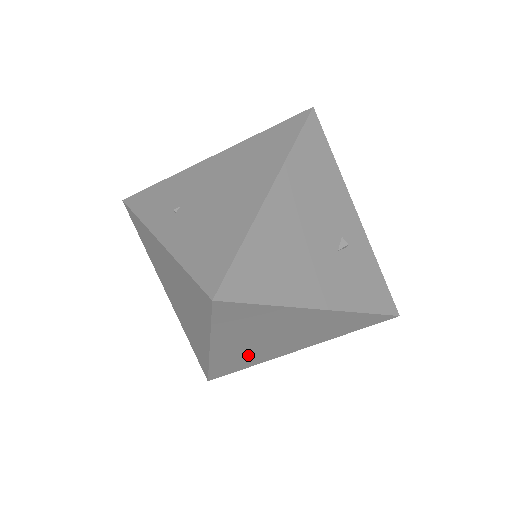
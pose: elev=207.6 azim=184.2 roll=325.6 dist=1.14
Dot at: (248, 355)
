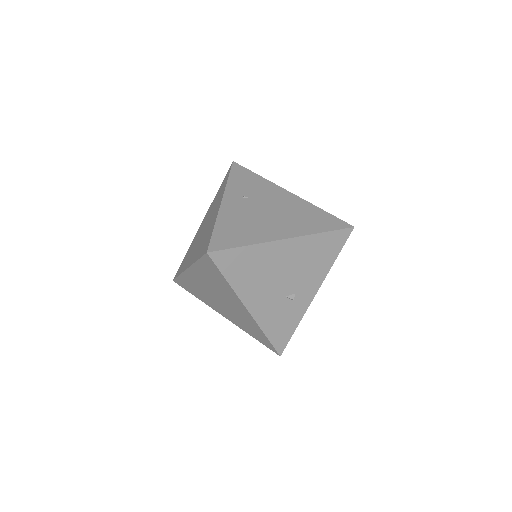
Dot at: (201, 291)
